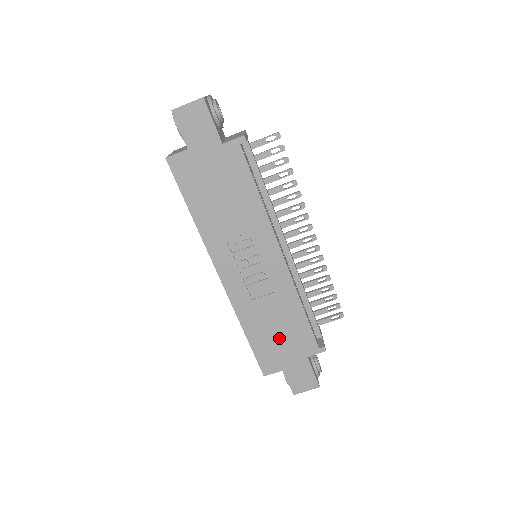
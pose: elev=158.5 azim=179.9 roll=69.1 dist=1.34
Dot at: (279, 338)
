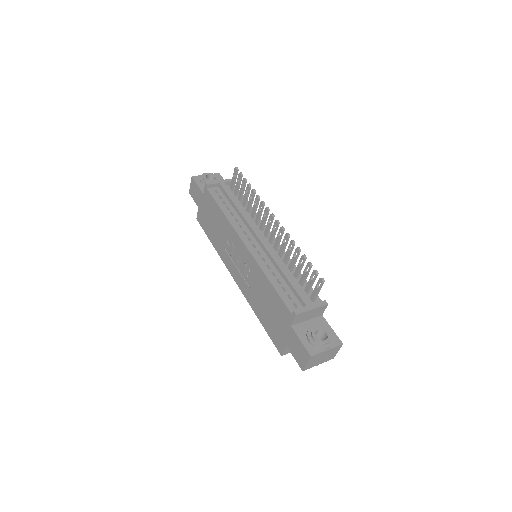
Dot at: (272, 314)
